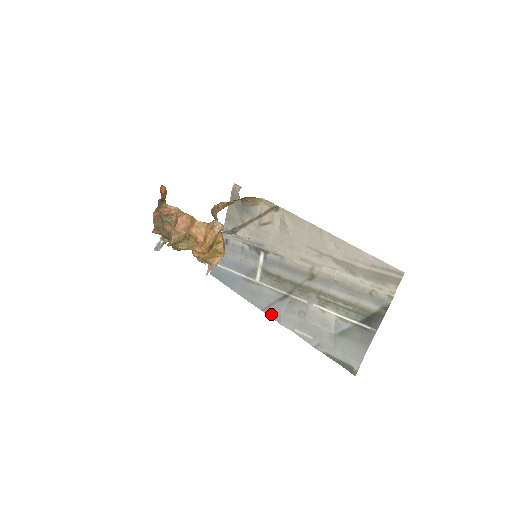
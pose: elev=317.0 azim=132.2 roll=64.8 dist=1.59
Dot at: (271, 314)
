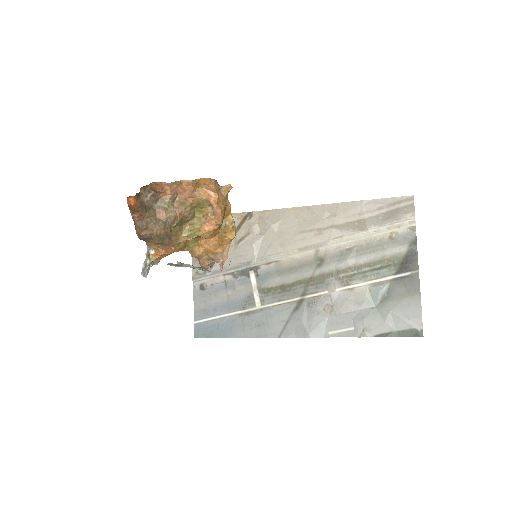
Dot at: (292, 334)
